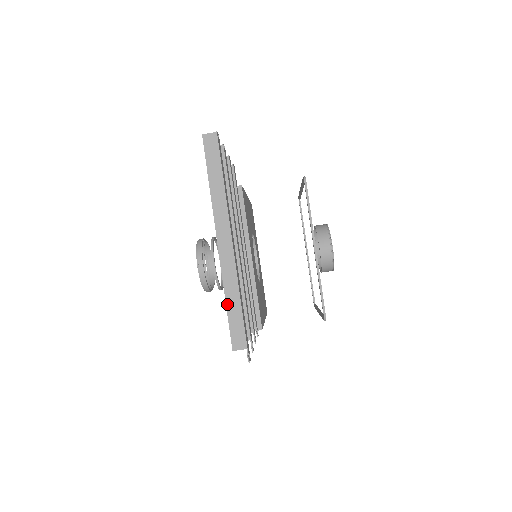
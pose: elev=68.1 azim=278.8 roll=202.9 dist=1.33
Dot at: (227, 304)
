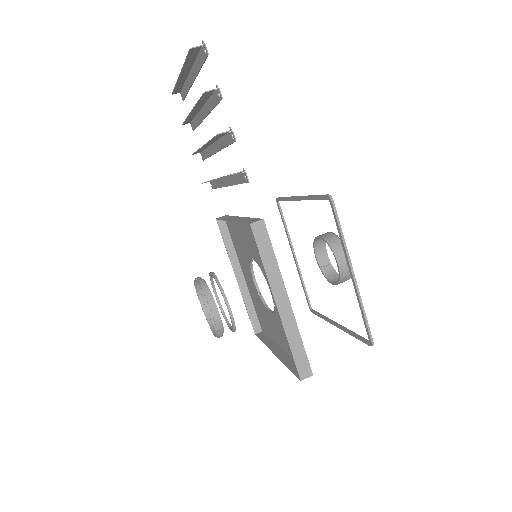
Dot at: (186, 61)
